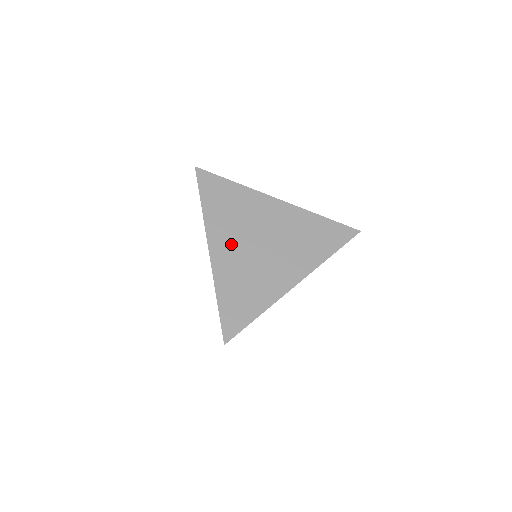
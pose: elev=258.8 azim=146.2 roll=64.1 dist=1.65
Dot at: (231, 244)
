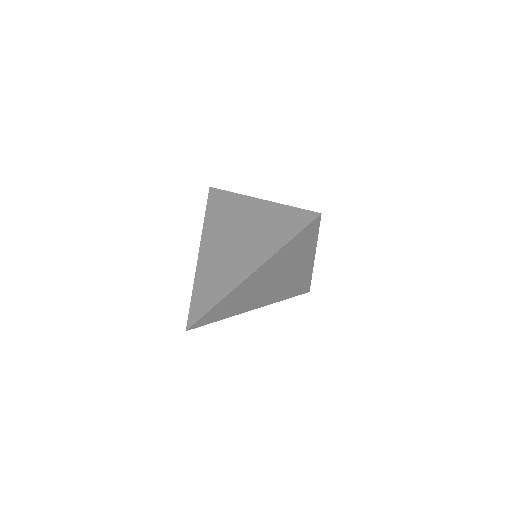
Dot at: (214, 246)
